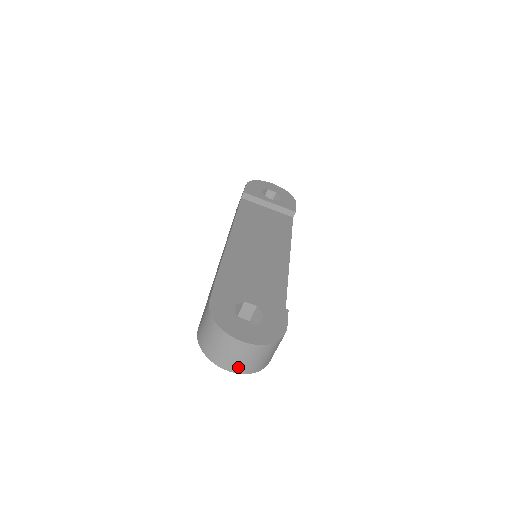
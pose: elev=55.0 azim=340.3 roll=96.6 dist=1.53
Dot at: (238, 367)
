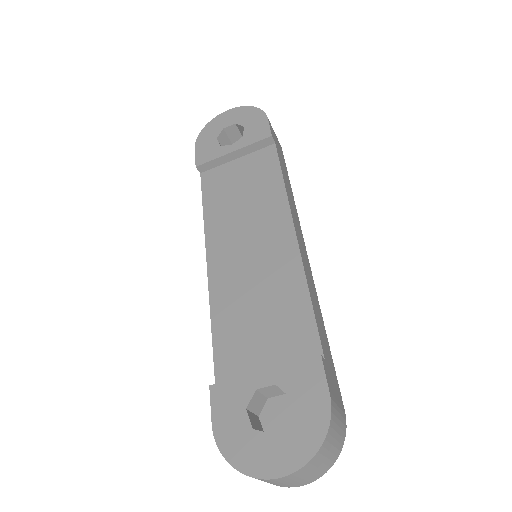
Dot at: (304, 482)
